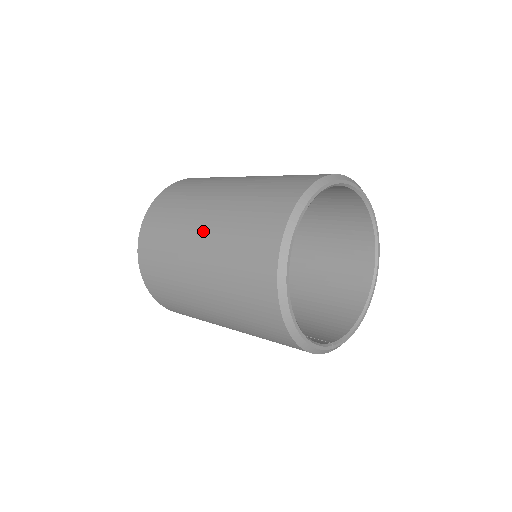
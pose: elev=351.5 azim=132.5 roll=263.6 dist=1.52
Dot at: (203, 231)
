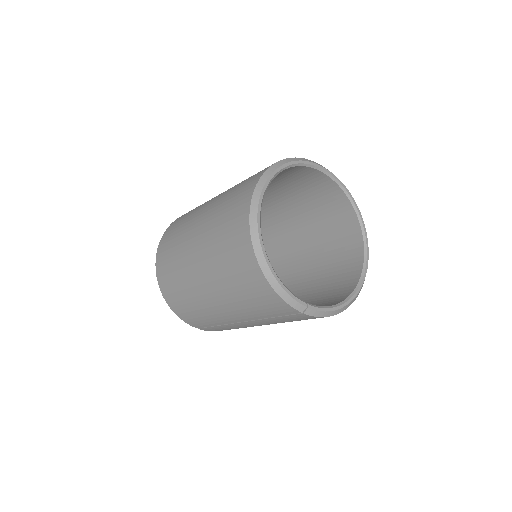
Dot at: (206, 208)
